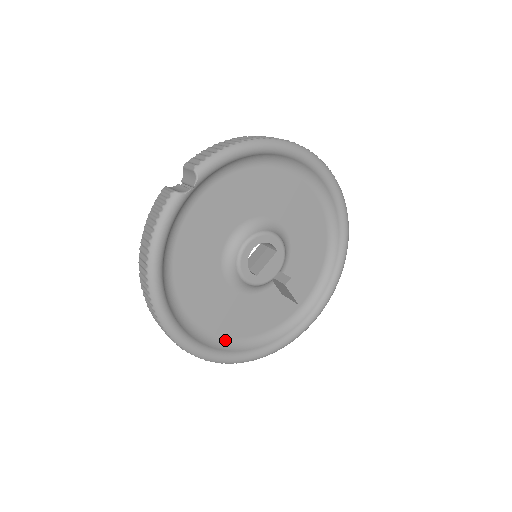
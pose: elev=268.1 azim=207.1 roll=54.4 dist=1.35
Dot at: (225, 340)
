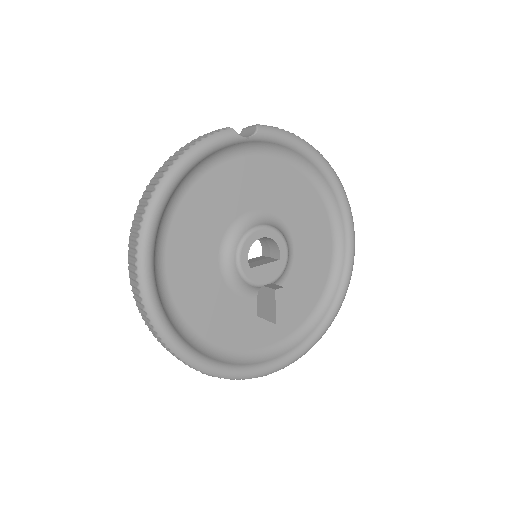
Dot at: (180, 320)
